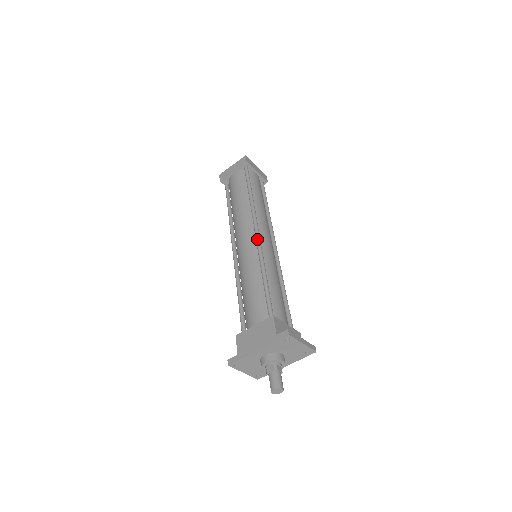
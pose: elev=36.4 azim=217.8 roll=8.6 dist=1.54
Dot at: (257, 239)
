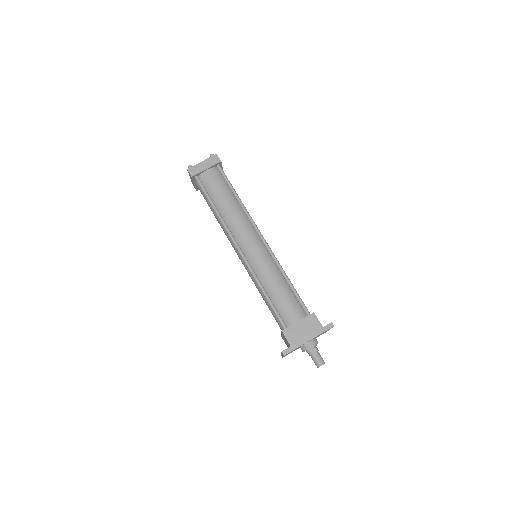
Dot at: (267, 244)
